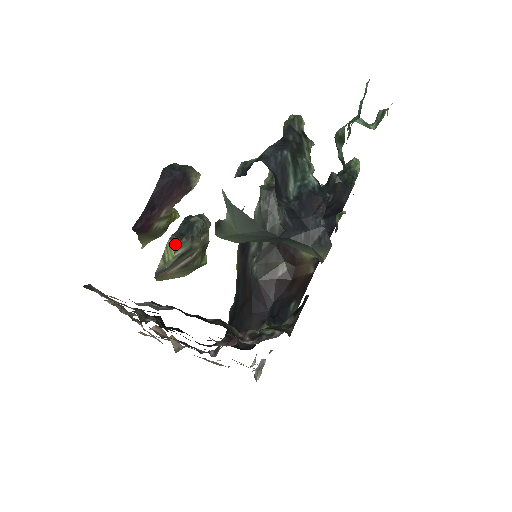
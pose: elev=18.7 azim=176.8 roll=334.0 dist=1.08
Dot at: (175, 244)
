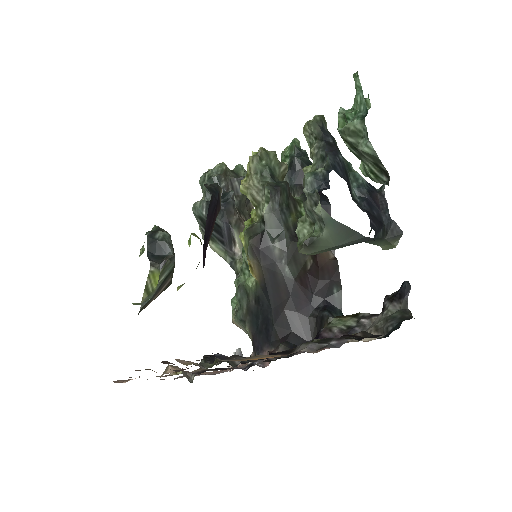
Dot at: (159, 270)
